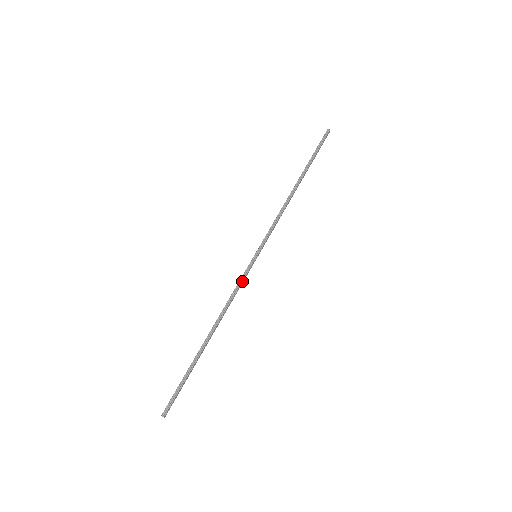
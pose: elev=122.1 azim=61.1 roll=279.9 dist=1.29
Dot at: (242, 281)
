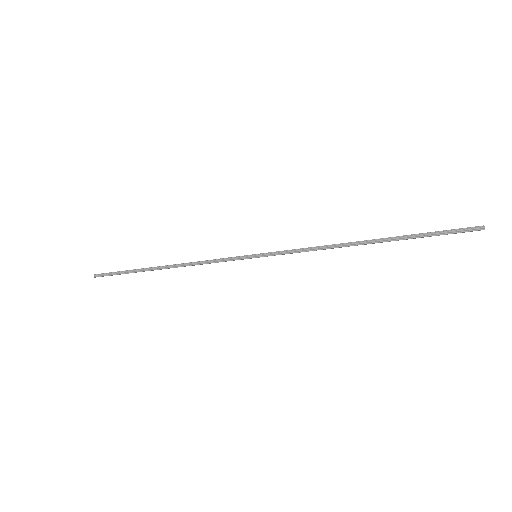
Dot at: (223, 261)
